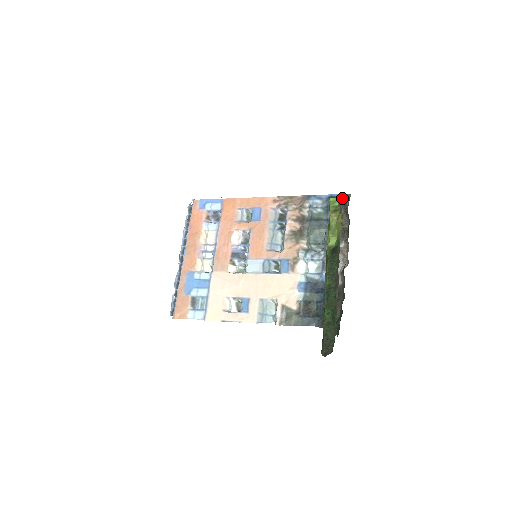
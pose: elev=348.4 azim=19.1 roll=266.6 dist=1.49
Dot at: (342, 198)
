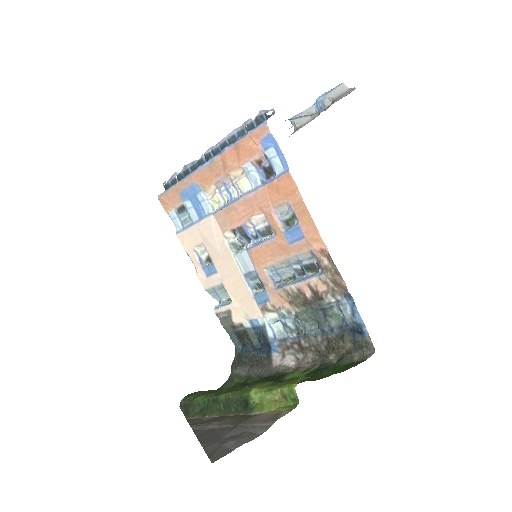
Dot at: occluded
